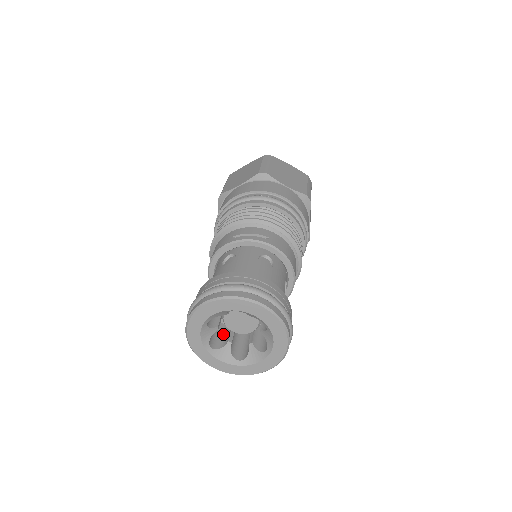
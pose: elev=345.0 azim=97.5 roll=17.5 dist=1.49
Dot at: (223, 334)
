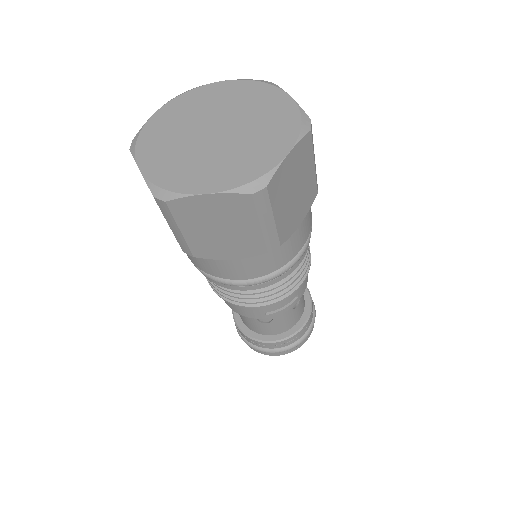
Dot at: occluded
